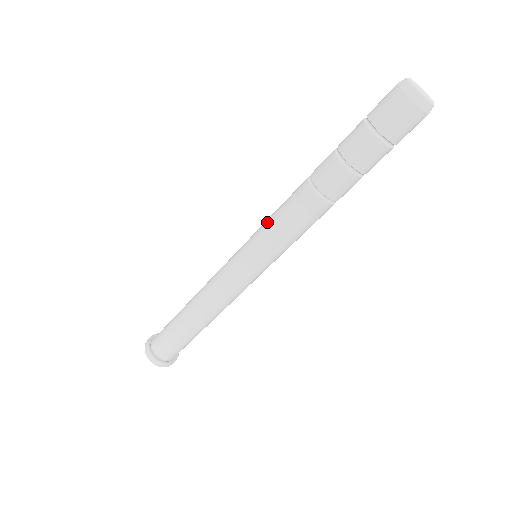
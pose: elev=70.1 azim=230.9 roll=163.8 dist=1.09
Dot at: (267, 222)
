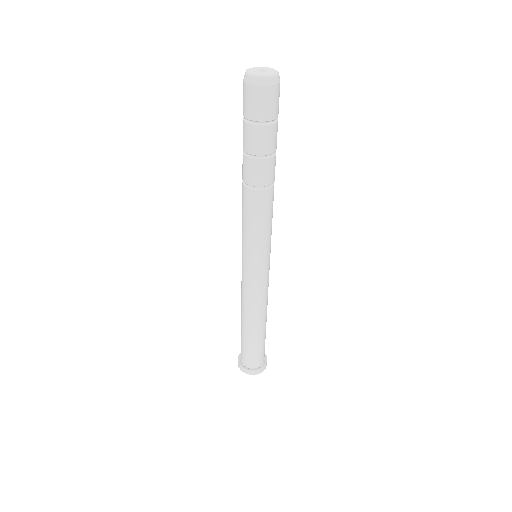
Dot at: (242, 229)
